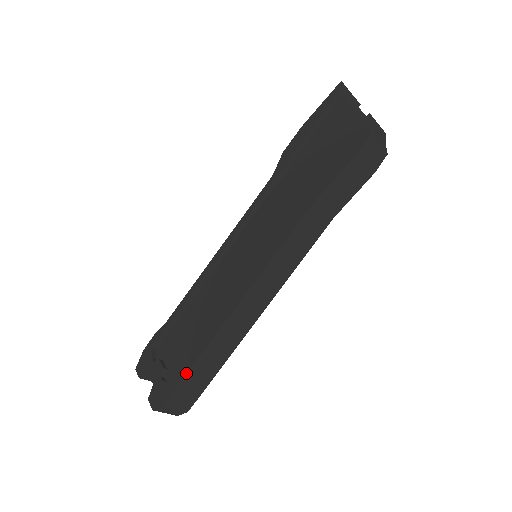
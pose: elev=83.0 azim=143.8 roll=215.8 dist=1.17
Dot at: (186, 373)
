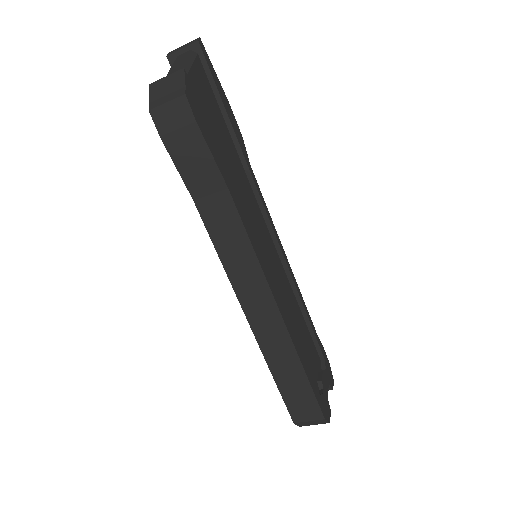
Dot at: (279, 391)
